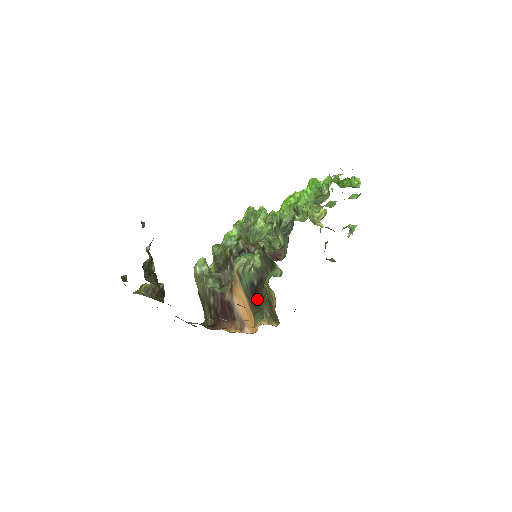
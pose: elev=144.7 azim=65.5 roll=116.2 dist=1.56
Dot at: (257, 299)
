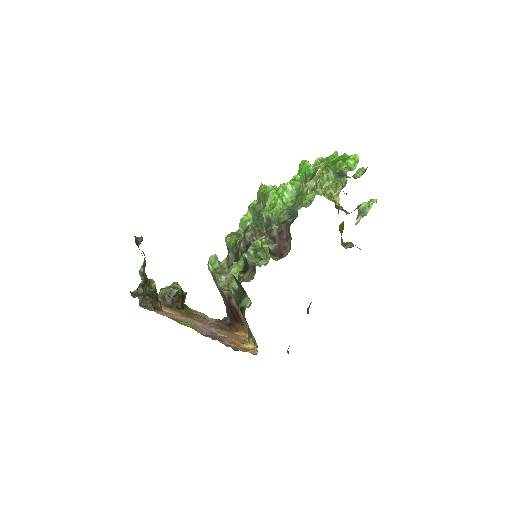
Dot at: occluded
